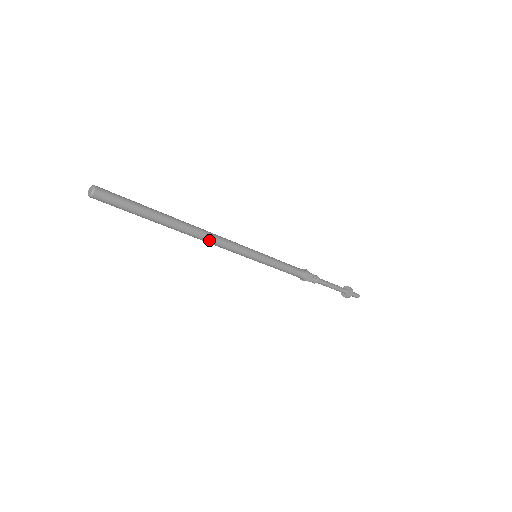
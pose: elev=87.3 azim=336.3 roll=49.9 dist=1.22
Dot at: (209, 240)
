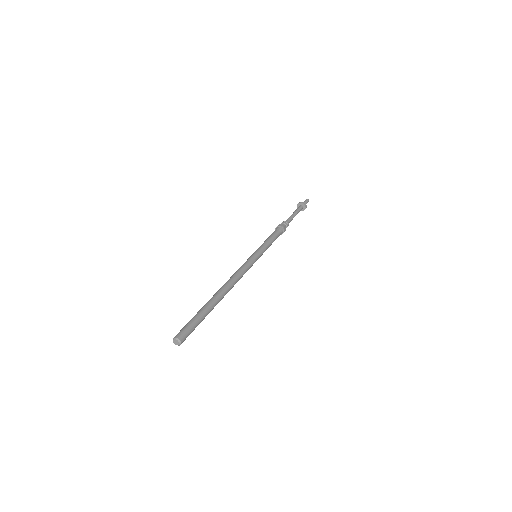
Dot at: occluded
